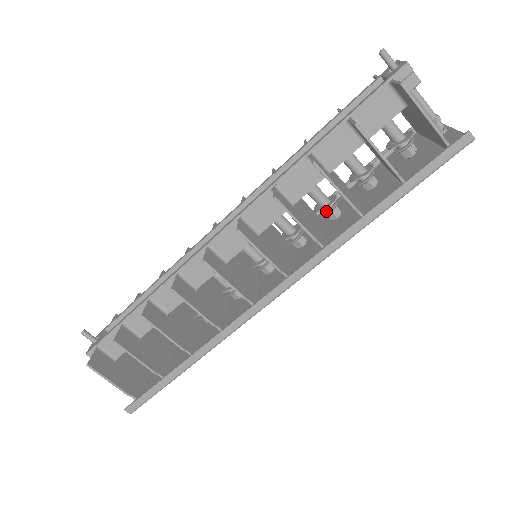
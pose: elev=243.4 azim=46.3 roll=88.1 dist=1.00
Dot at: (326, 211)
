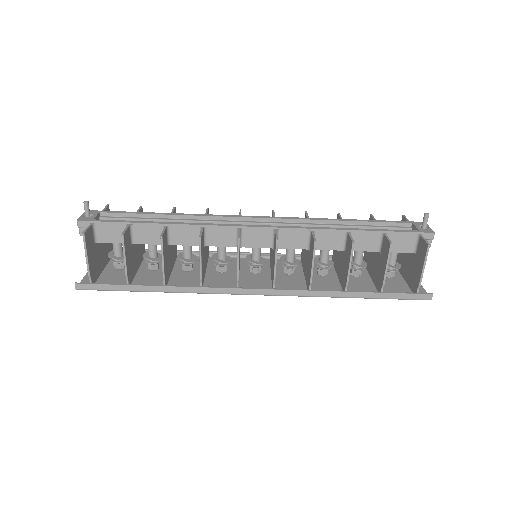
Dot at: (321, 267)
